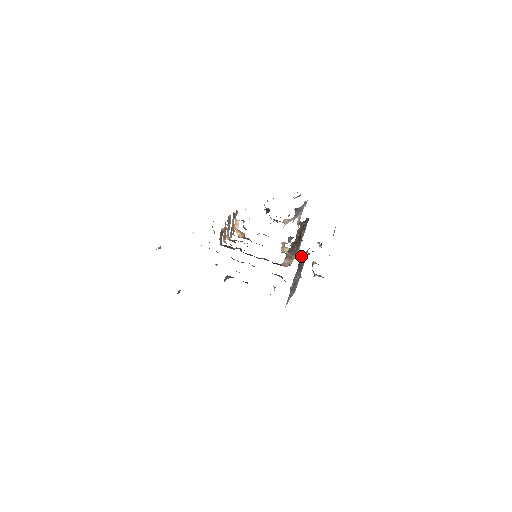
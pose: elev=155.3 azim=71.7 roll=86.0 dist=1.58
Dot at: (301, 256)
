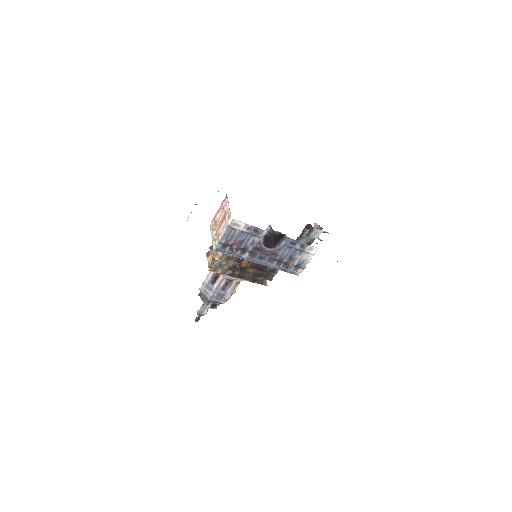
Dot at: occluded
